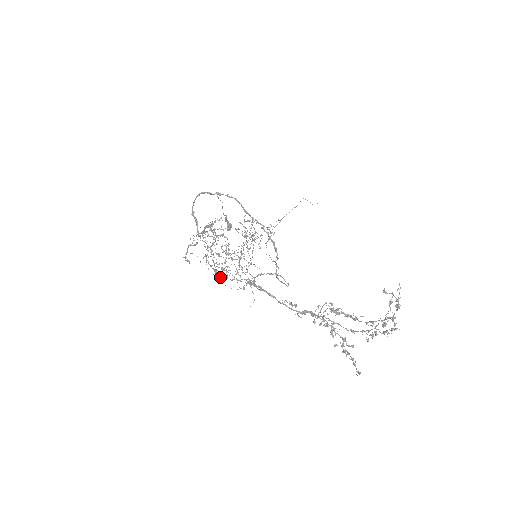
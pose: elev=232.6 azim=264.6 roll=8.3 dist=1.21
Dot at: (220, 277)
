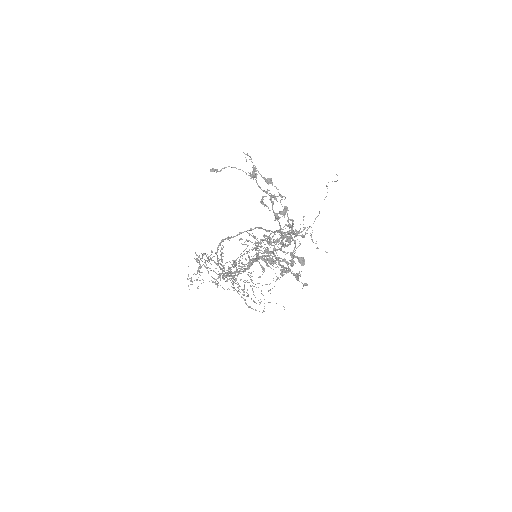
Dot at: (251, 299)
